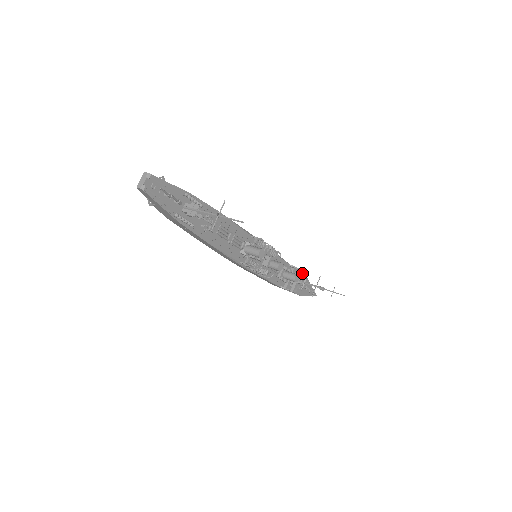
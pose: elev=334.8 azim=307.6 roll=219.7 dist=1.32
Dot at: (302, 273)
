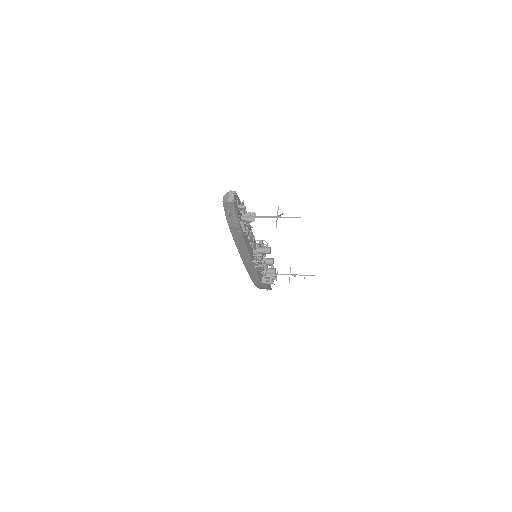
Dot at: occluded
